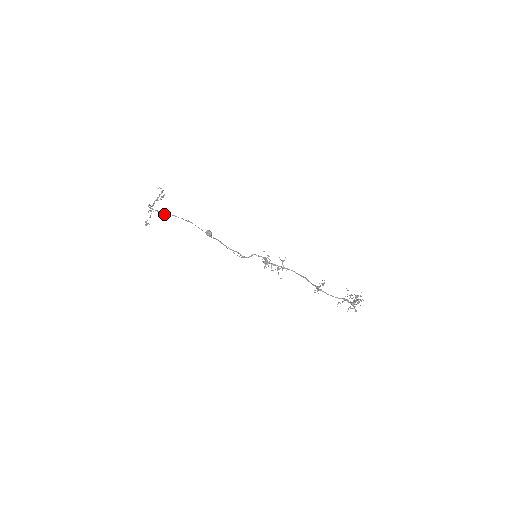
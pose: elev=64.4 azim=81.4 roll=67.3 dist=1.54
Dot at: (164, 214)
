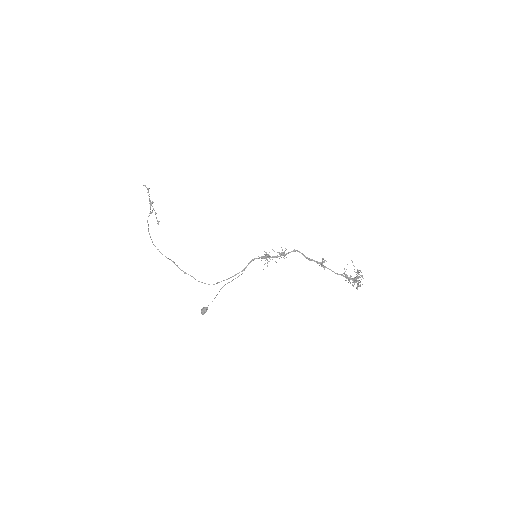
Dot at: occluded
